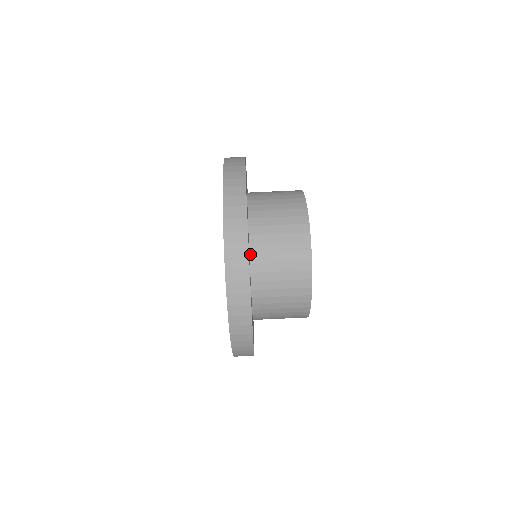
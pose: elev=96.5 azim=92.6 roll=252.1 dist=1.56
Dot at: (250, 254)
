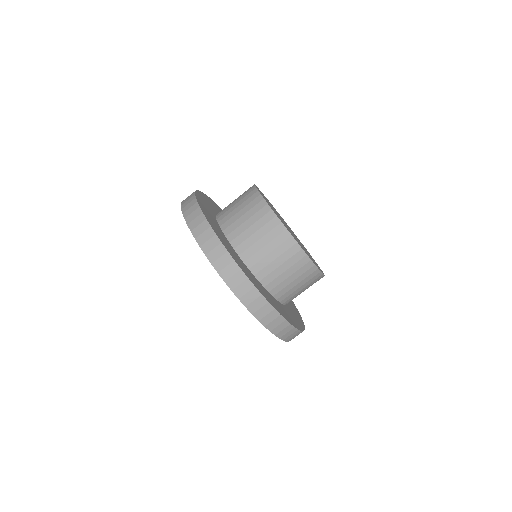
Dot at: (283, 304)
